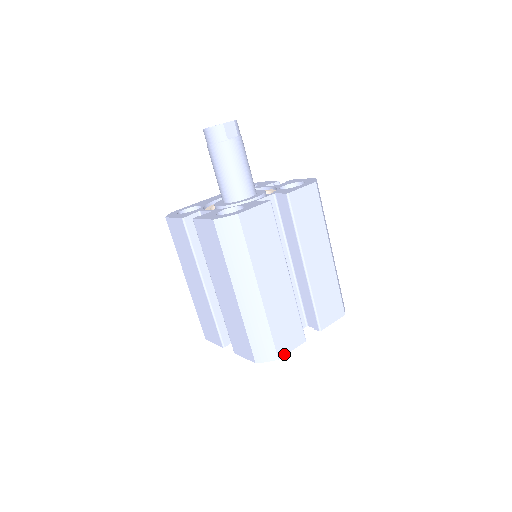
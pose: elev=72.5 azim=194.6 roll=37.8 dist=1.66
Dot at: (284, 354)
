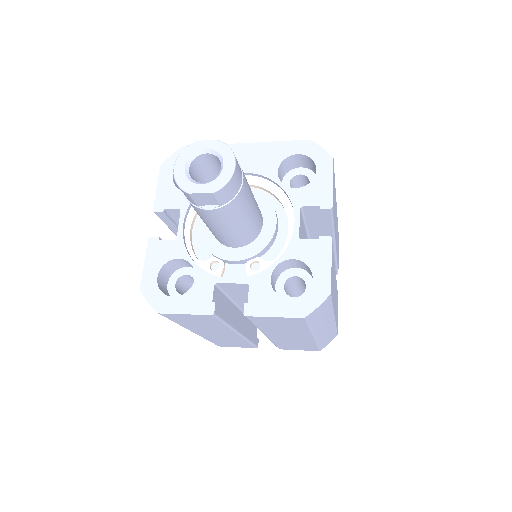
Dot at: (227, 346)
